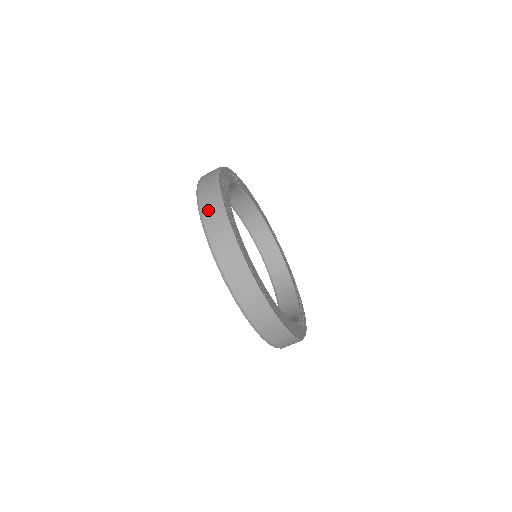
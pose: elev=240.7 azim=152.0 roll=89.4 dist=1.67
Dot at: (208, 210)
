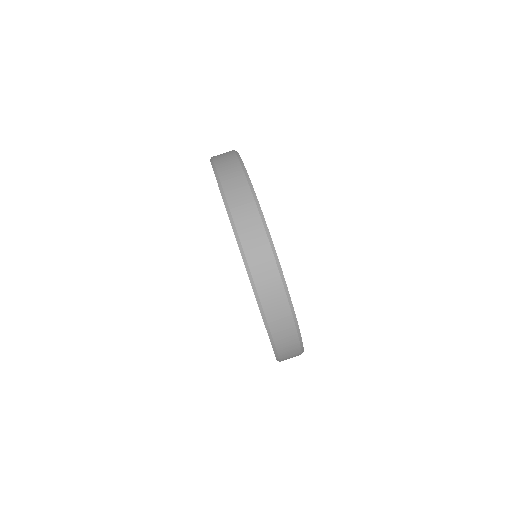
Dot at: (221, 157)
